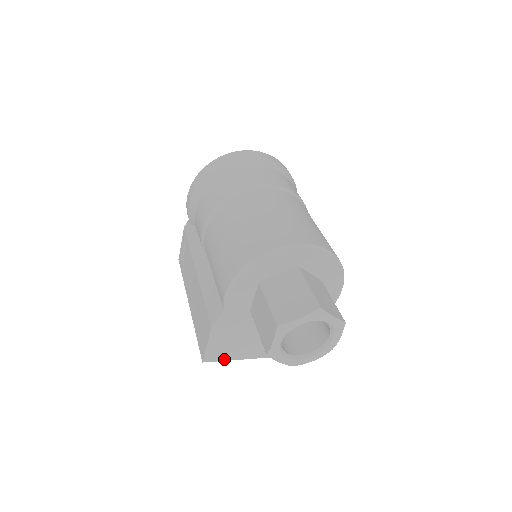
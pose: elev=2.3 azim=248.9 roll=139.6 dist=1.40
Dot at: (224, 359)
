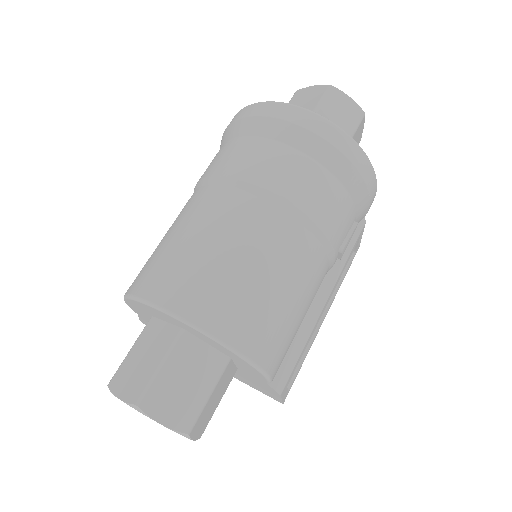
Dot at: occluded
